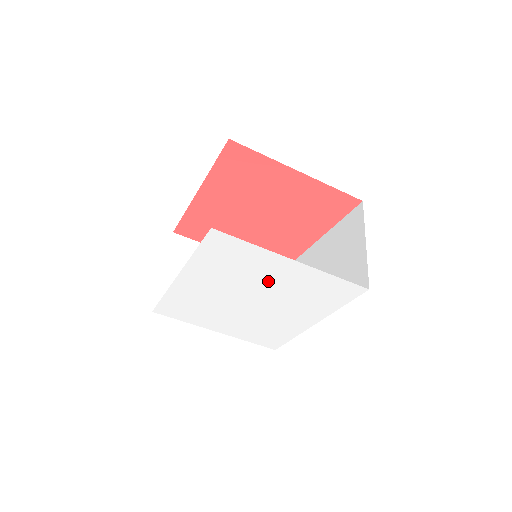
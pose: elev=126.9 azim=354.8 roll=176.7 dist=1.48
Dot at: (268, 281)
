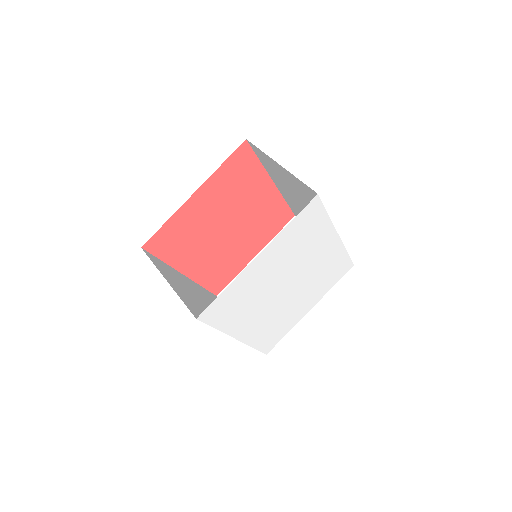
Dot at: (271, 276)
